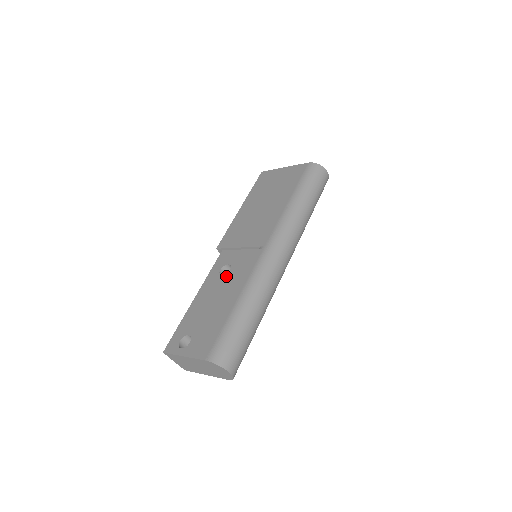
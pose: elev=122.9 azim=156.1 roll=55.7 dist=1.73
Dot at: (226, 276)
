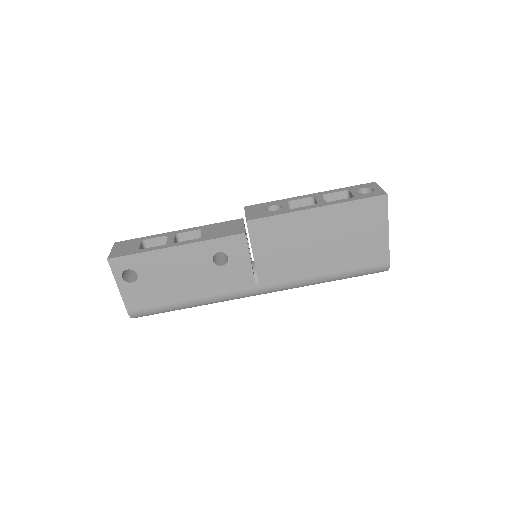
Dot at: (213, 267)
